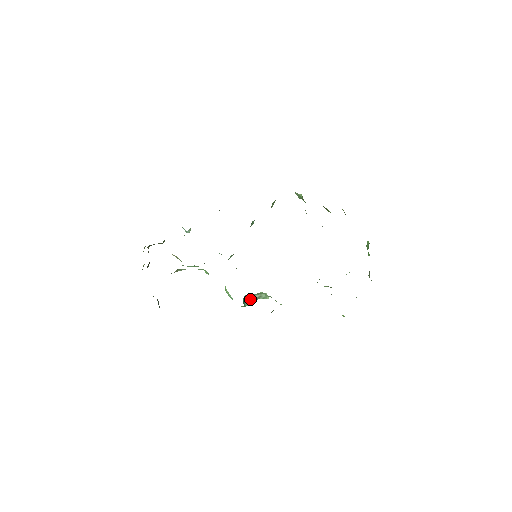
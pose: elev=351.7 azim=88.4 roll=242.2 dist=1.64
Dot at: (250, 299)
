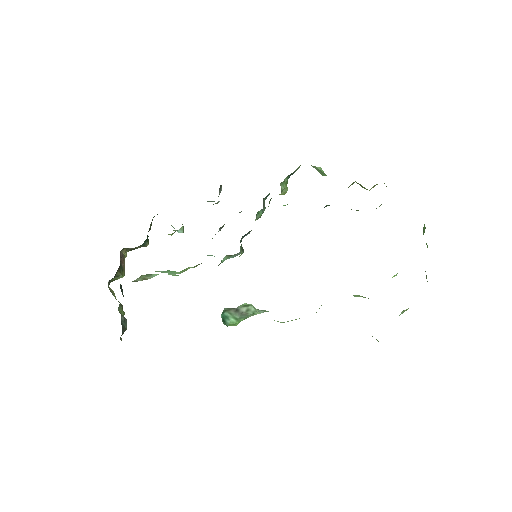
Dot at: (236, 314)
